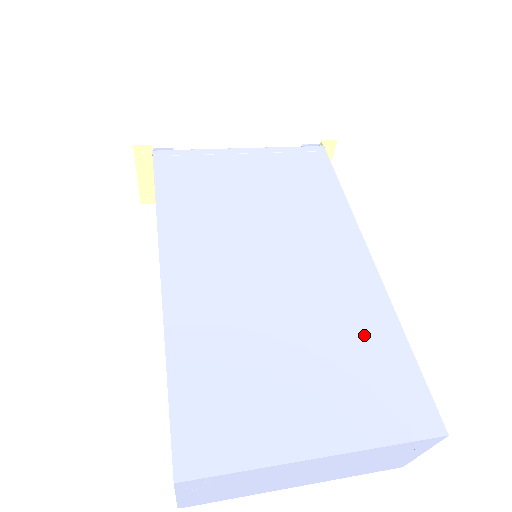
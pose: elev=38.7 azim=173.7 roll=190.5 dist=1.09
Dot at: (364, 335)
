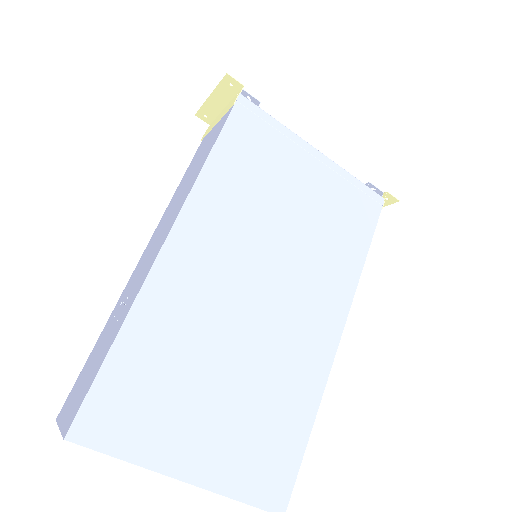
Dot at: (285, 403)
